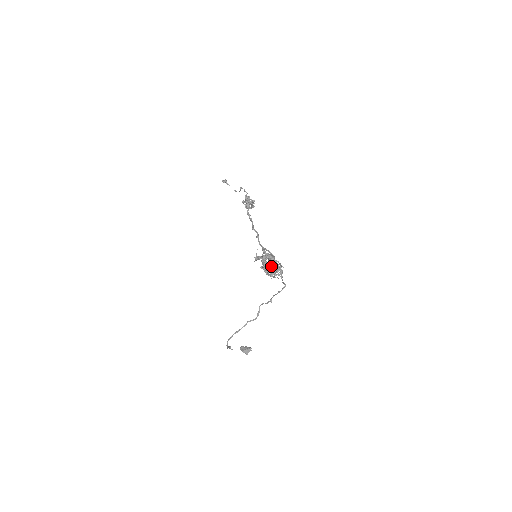
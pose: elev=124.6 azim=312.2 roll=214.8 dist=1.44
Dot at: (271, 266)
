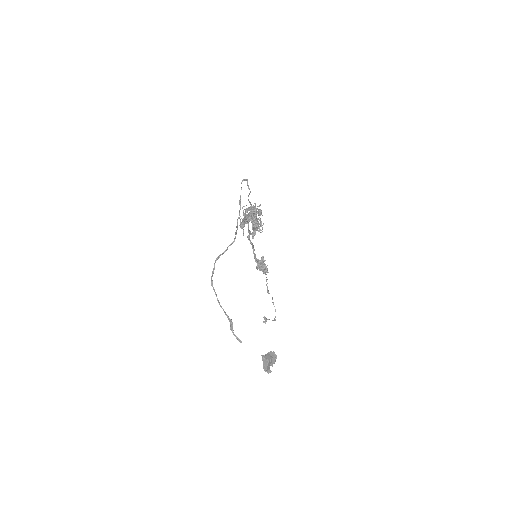
Dot at: occluded
